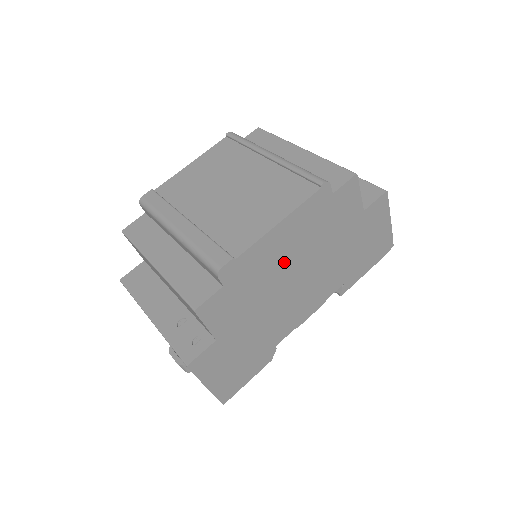
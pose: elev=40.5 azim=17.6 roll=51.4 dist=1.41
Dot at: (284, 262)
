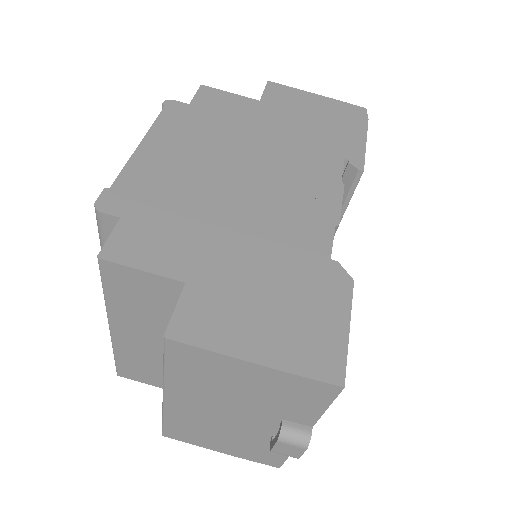
Dot at: (198, 170)
